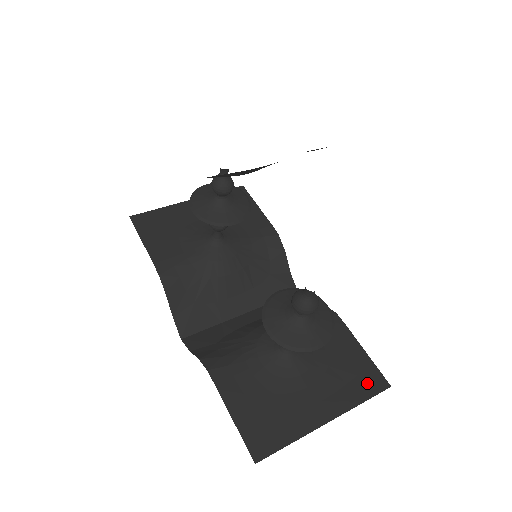
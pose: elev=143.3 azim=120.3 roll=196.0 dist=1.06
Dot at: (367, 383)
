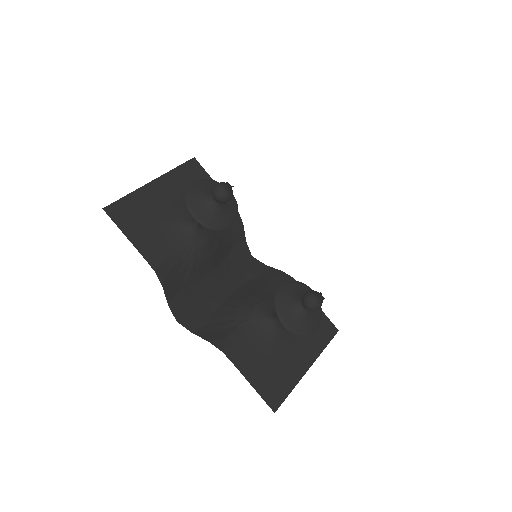
Dot at: (325, 332)
